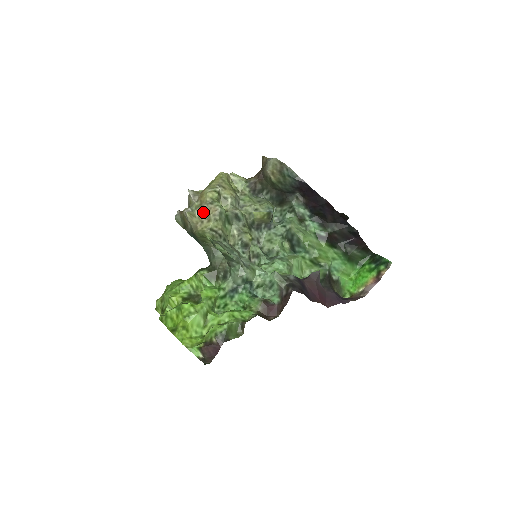
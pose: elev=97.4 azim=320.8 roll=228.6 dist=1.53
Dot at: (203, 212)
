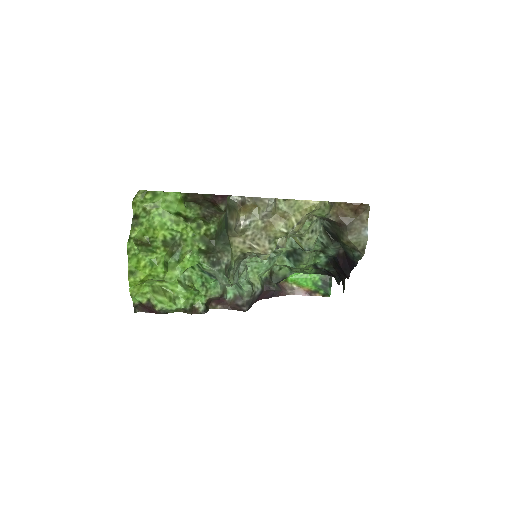
Dot at: (255, 238)
